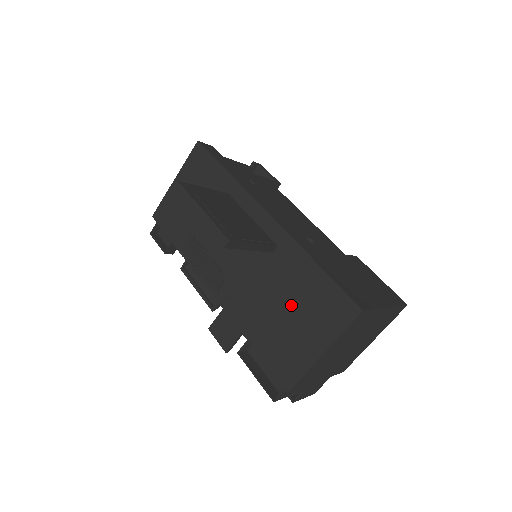
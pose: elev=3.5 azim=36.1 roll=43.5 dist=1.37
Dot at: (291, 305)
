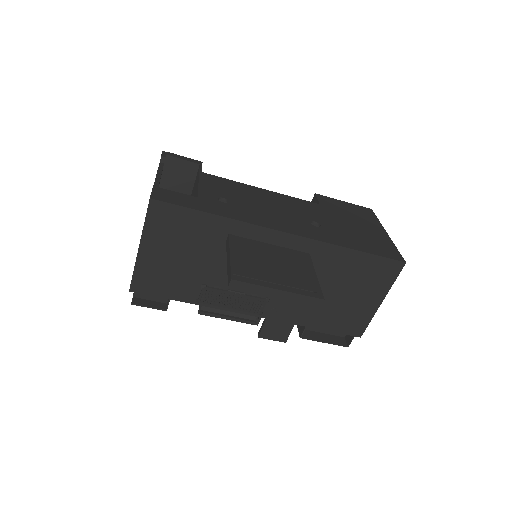
Dot at: (342, 287)
